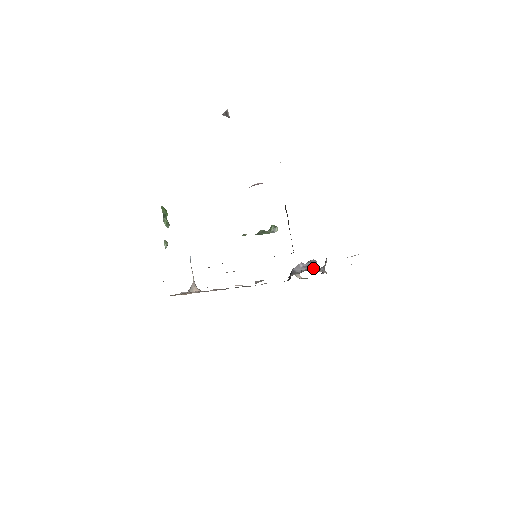
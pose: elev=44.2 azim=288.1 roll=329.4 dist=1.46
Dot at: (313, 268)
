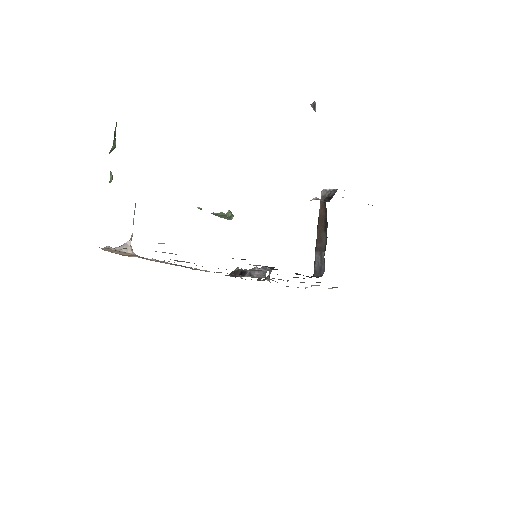
Dot at: (265, 275)
